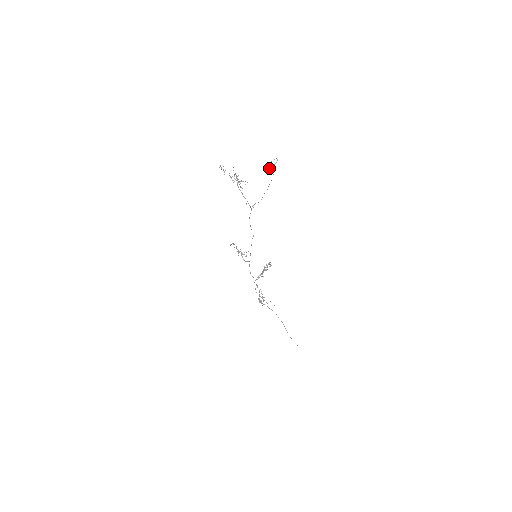
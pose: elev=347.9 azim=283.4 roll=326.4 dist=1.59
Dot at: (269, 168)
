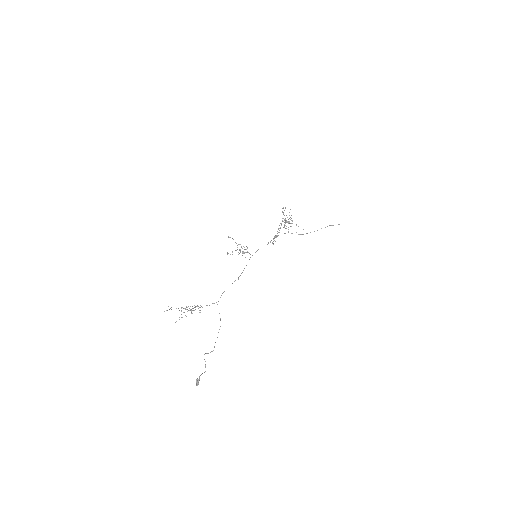
Dot at: (197, 384)
